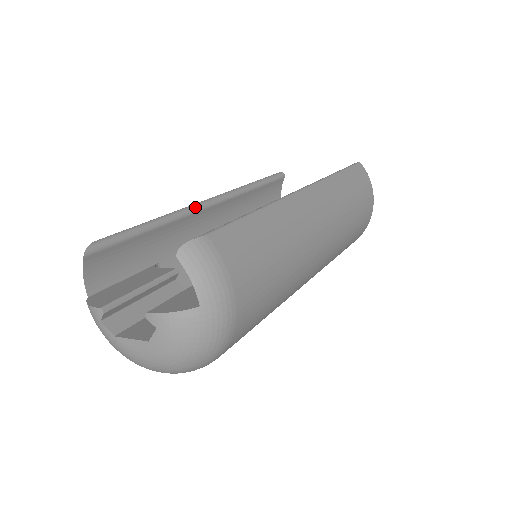
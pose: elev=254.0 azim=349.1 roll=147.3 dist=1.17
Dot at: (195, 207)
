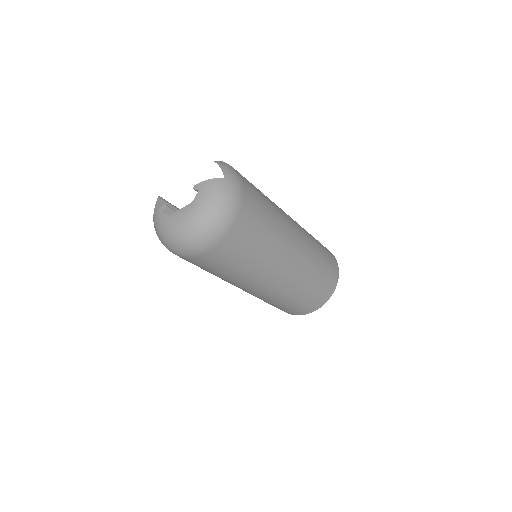
Dot at: occluded
